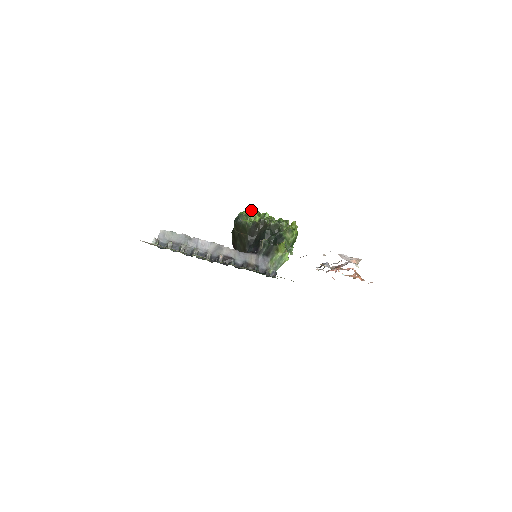
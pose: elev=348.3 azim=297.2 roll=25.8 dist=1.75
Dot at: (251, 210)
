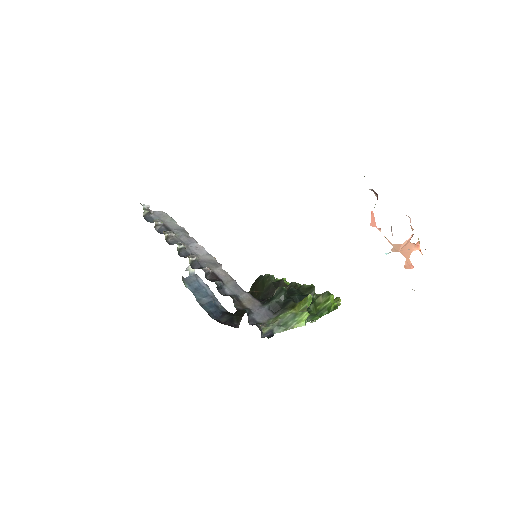
Dot at: occluded
